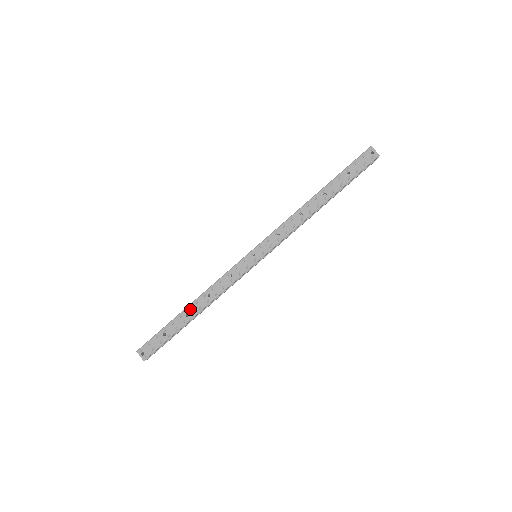
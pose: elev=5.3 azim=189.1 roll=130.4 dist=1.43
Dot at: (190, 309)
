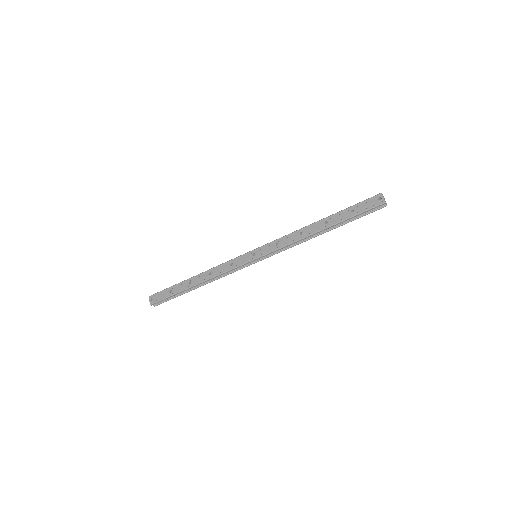
Dot at: (194, 279)
